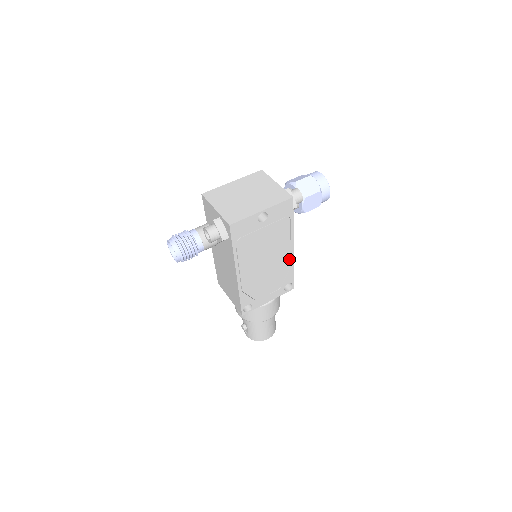
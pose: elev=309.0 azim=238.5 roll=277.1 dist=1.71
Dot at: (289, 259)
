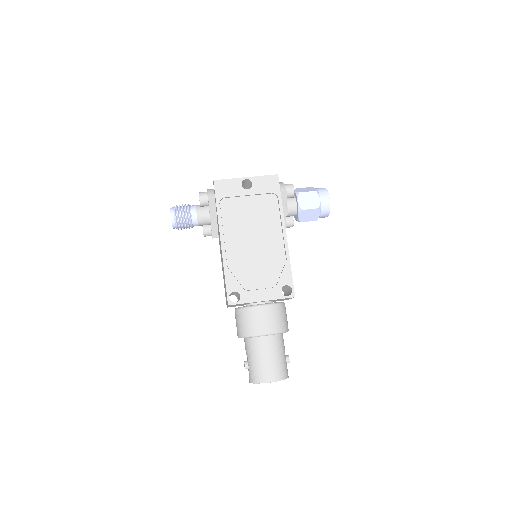
Dot at: (283, 249)
